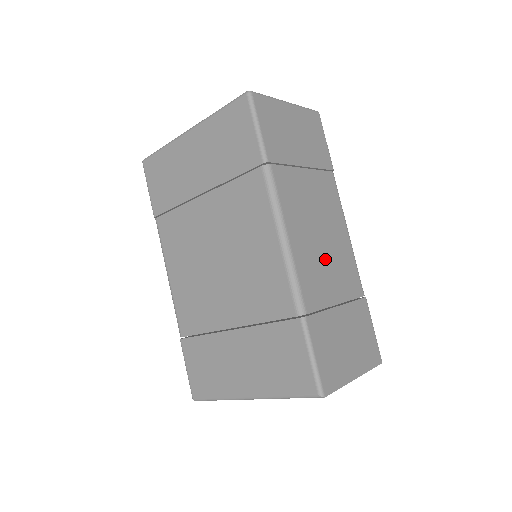
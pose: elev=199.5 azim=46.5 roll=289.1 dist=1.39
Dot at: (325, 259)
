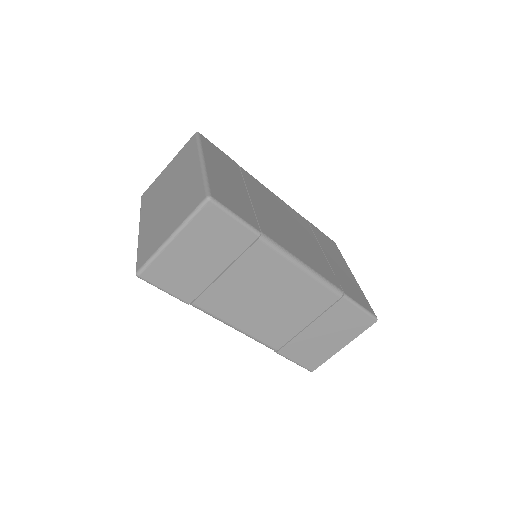
Dot at: (281, 311)
